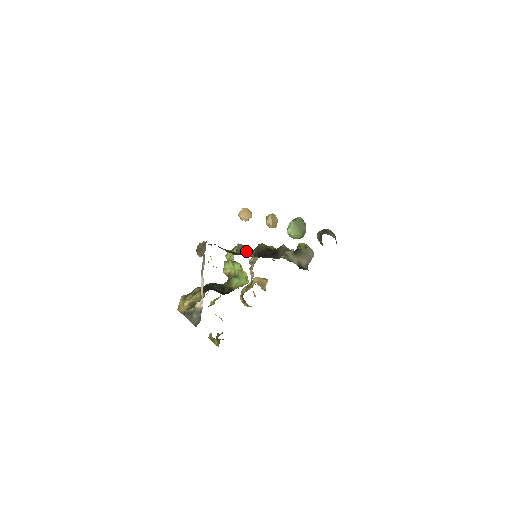
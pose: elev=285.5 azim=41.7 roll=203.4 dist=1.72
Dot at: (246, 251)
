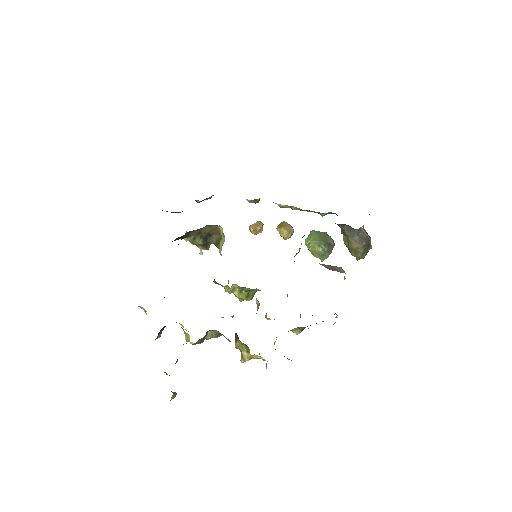
Dot at: occluded
